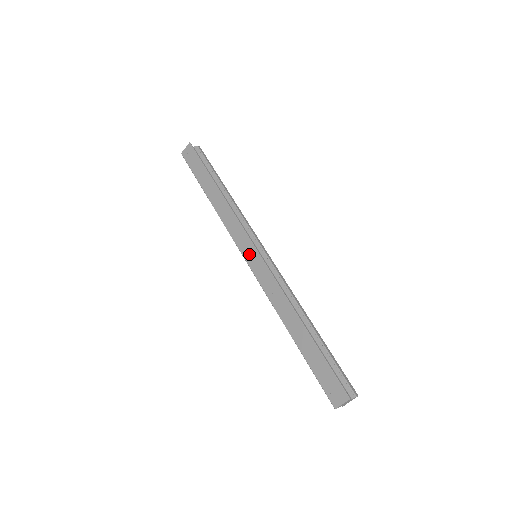
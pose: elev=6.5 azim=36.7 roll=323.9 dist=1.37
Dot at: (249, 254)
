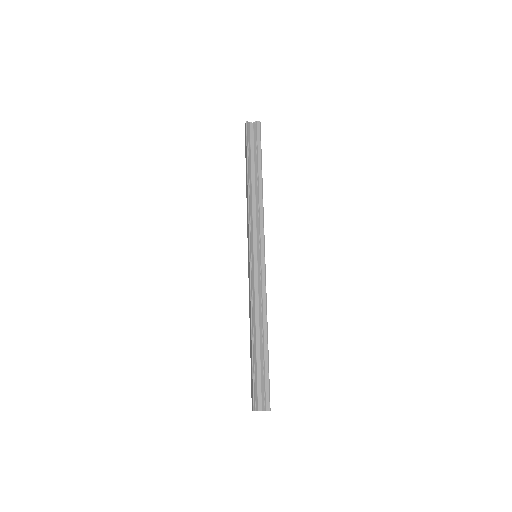
Dot at: (248, 254)
